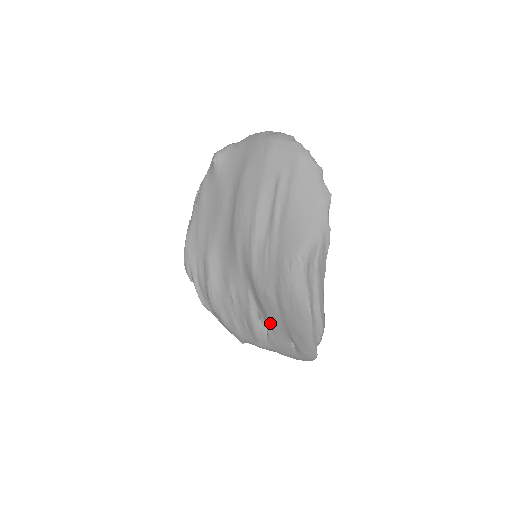
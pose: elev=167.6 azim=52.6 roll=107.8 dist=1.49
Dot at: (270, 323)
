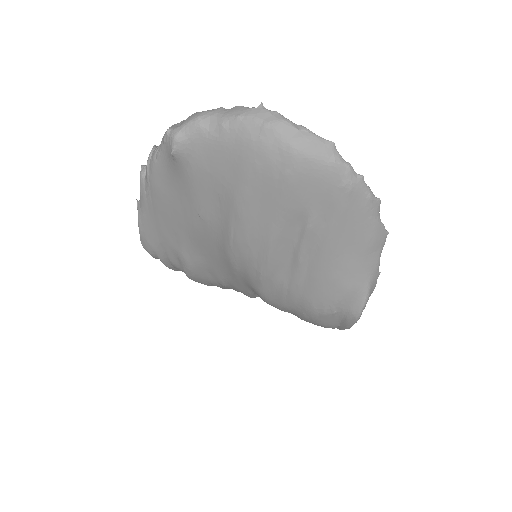
Dot at: occluded
